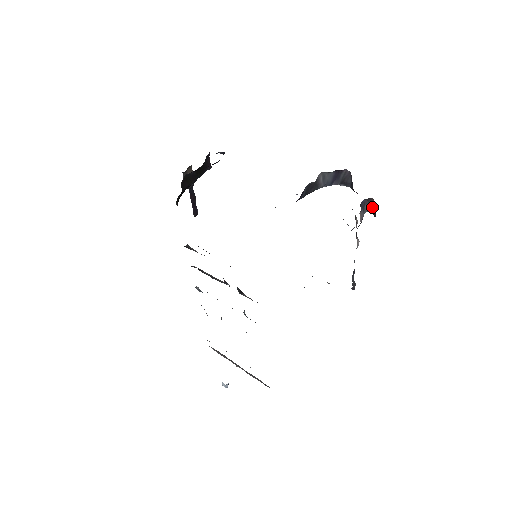
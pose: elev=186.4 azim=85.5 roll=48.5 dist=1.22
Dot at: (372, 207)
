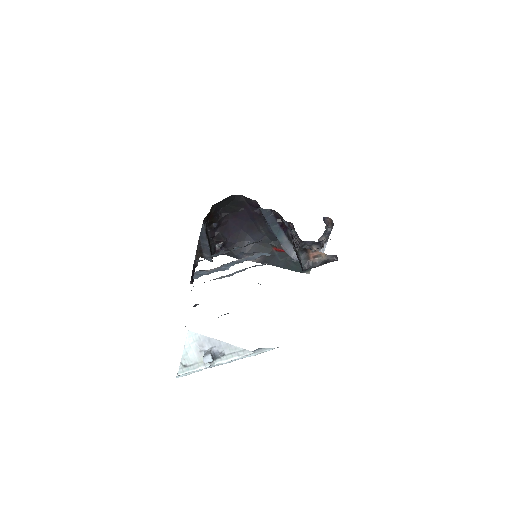
Dot at: (330, 225)
